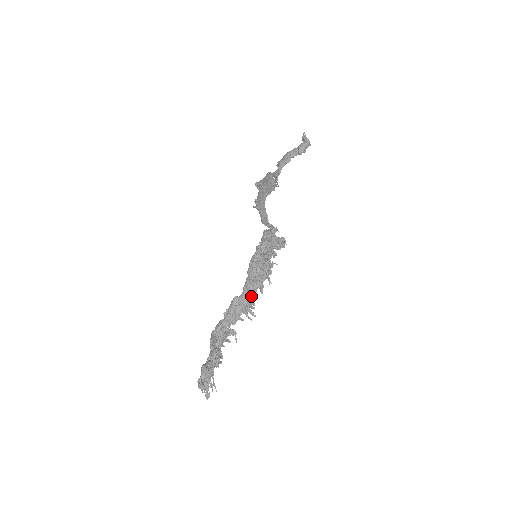
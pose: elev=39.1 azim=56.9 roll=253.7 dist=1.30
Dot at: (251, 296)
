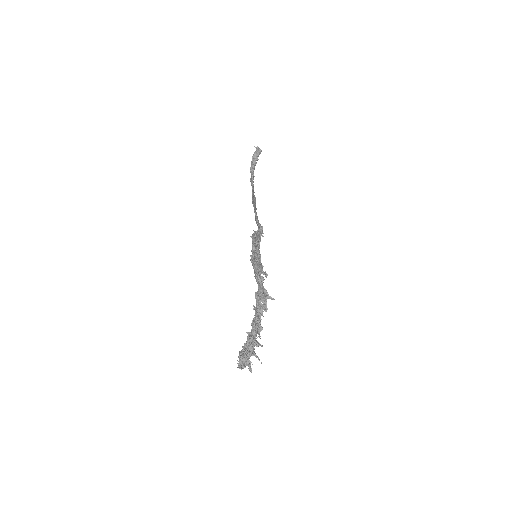
Dot at: (260, 285)
